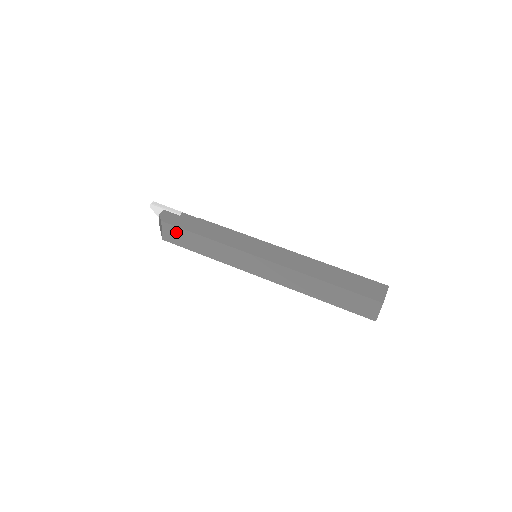
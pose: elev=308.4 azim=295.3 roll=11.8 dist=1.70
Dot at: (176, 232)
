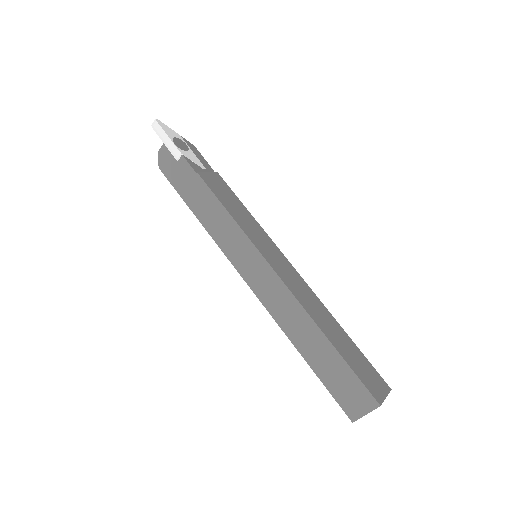
Dot at: occluded
